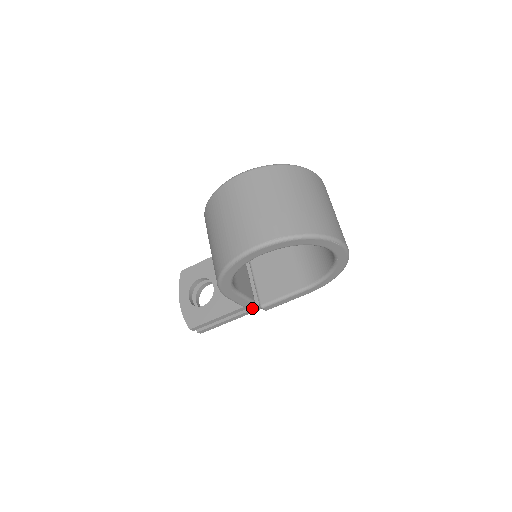
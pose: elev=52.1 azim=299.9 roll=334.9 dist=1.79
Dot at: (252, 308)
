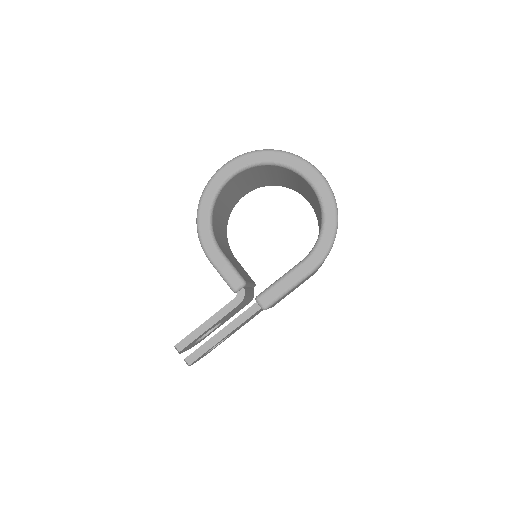
Dot at: (248, 308)
